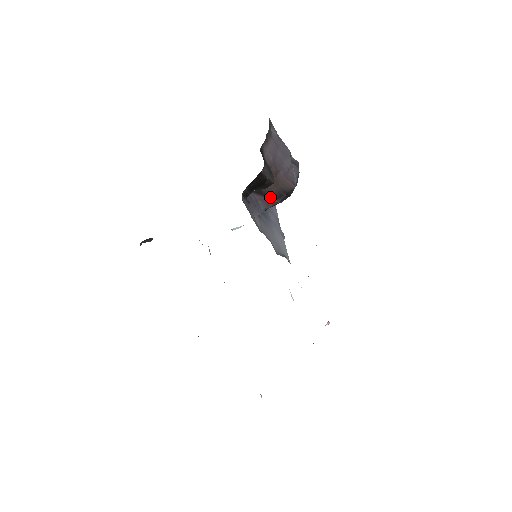
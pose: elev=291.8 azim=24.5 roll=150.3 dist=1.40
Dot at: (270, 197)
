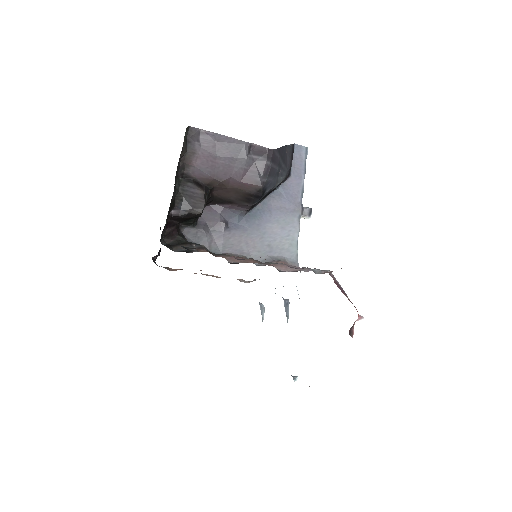
Dot at: (239, 203)
